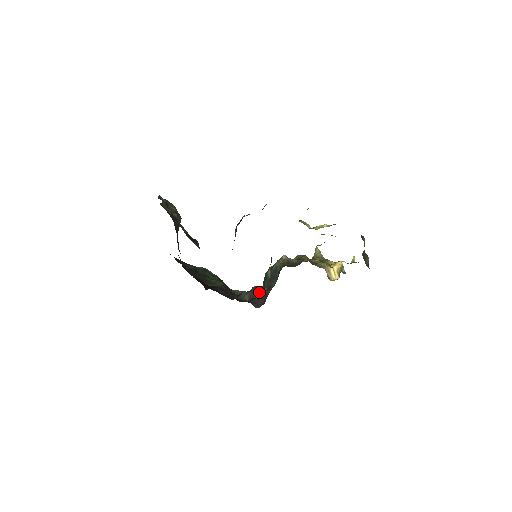
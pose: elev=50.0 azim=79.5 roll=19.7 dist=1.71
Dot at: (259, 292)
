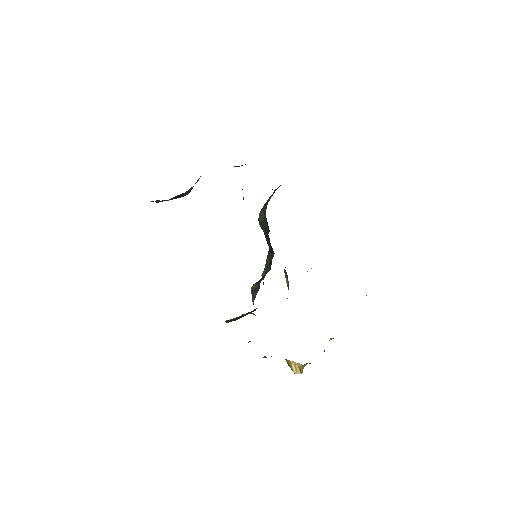
Dot at: occluded
